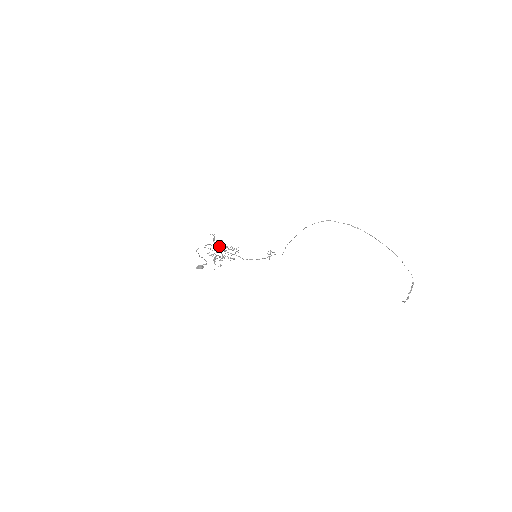
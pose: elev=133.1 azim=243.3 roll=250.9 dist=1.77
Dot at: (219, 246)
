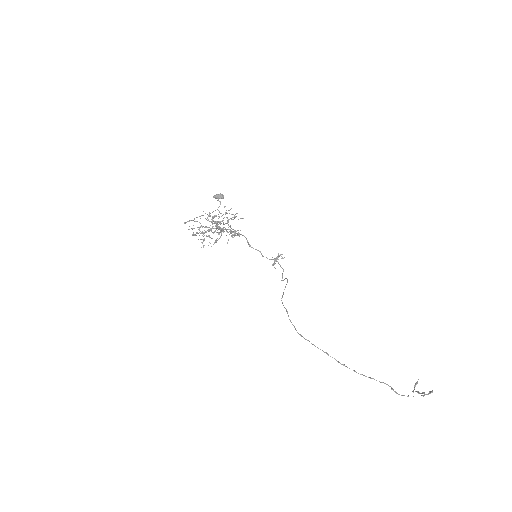
Dot at: (216, 224)
